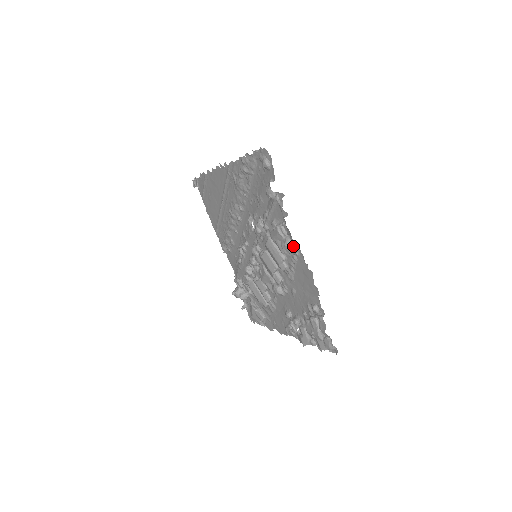
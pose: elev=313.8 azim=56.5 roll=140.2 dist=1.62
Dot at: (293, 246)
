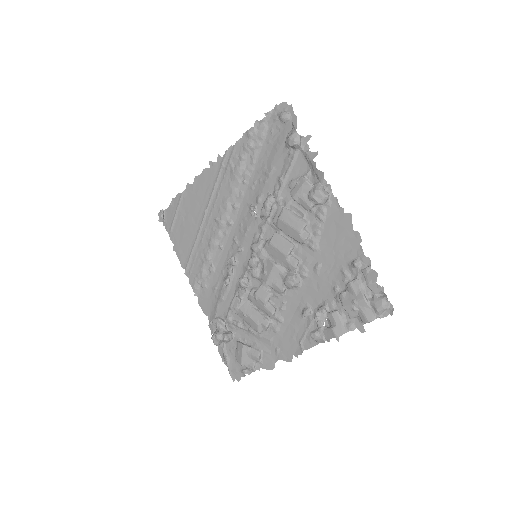
Dot at: (324, 190)
